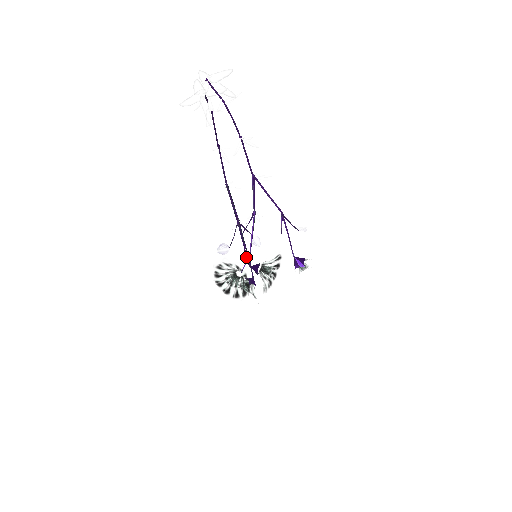
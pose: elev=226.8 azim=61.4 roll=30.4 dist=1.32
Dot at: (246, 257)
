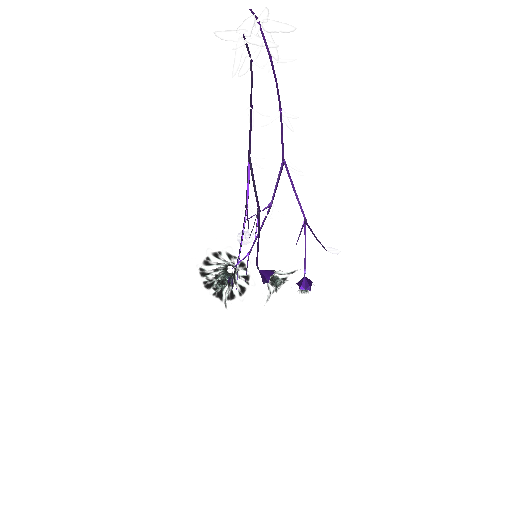
Dot at: (257, 256)
